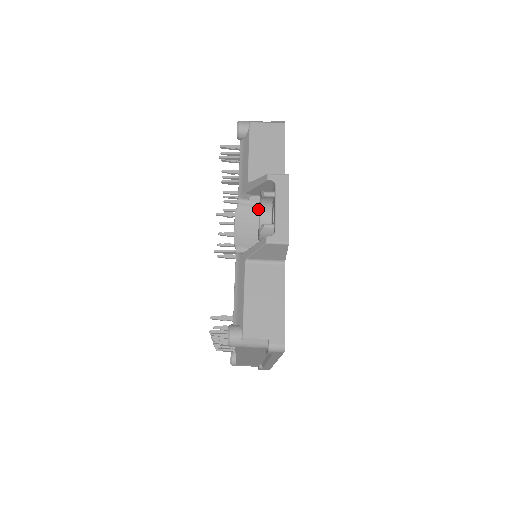
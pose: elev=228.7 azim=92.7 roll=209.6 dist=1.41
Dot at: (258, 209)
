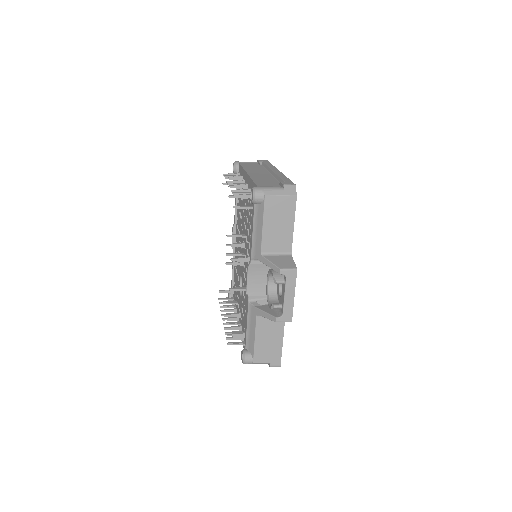
Dot at: occluded
